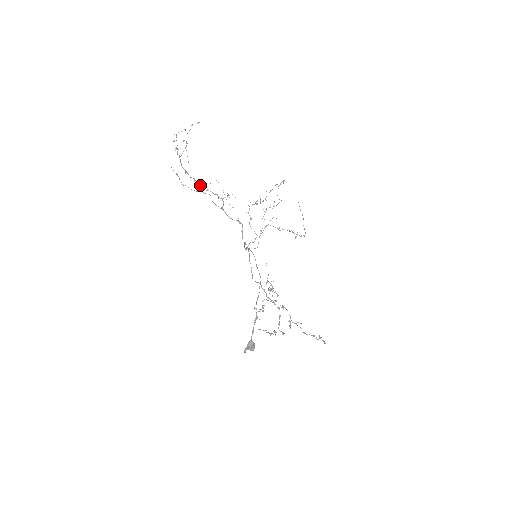
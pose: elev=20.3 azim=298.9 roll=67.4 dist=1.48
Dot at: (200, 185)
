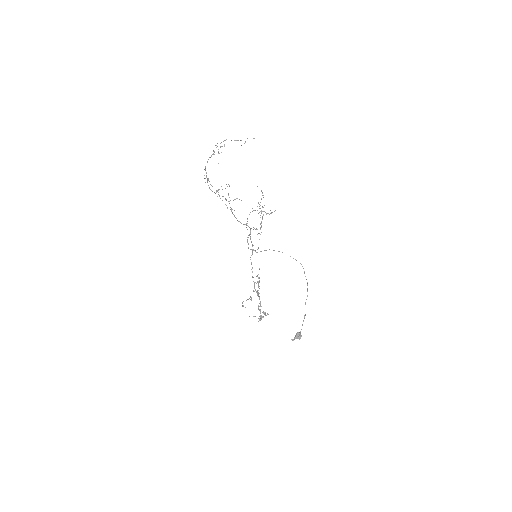
Dot at: (212, 186)
